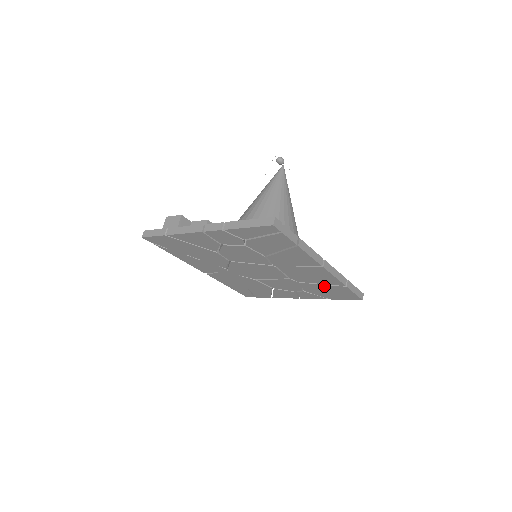
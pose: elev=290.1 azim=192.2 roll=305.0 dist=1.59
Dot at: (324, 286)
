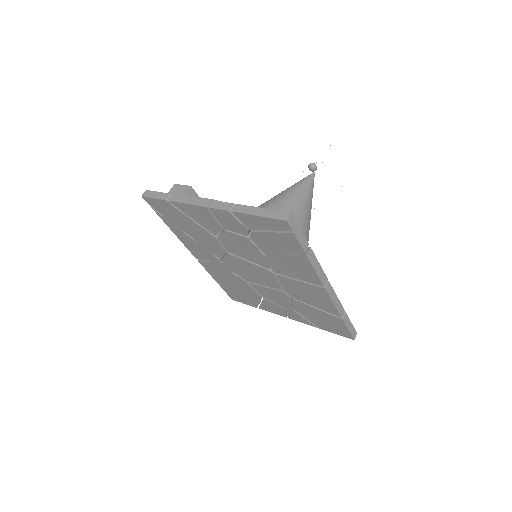
Dot at: (318, 311)
